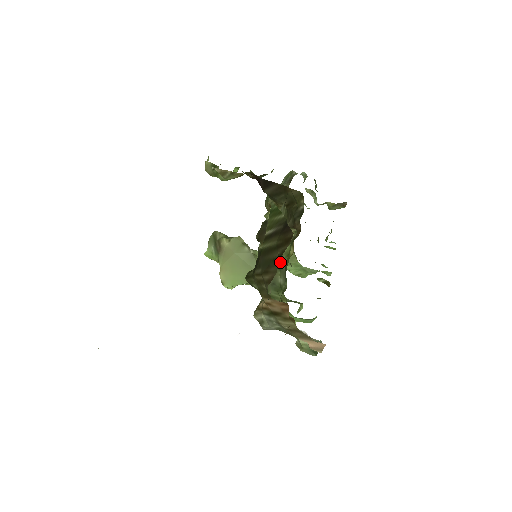
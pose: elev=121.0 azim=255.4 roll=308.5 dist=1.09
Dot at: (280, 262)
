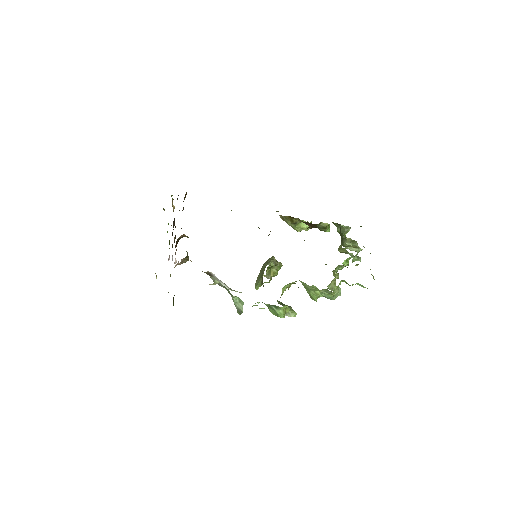
Dot at: occluded
